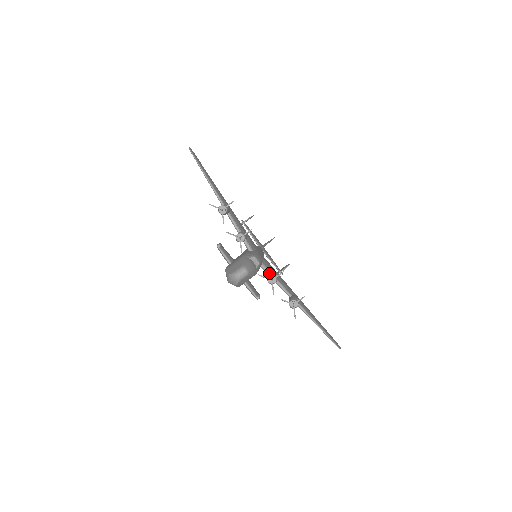
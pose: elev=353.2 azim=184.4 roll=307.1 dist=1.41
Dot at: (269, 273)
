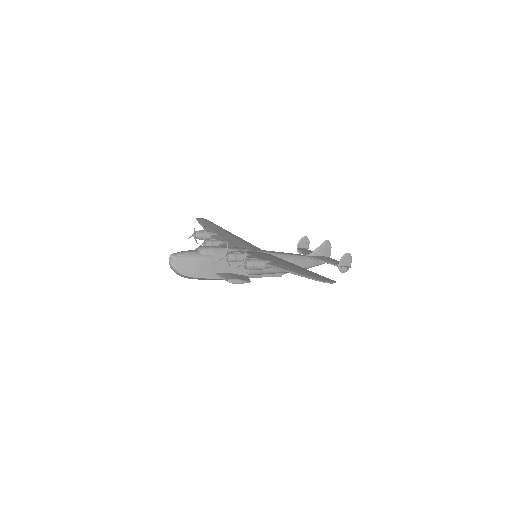
Dot at: occluded
